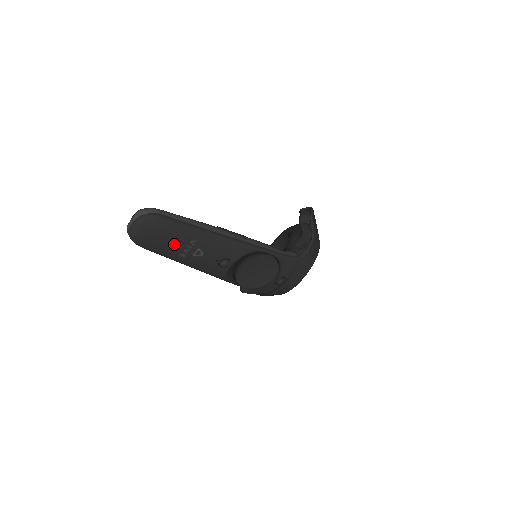
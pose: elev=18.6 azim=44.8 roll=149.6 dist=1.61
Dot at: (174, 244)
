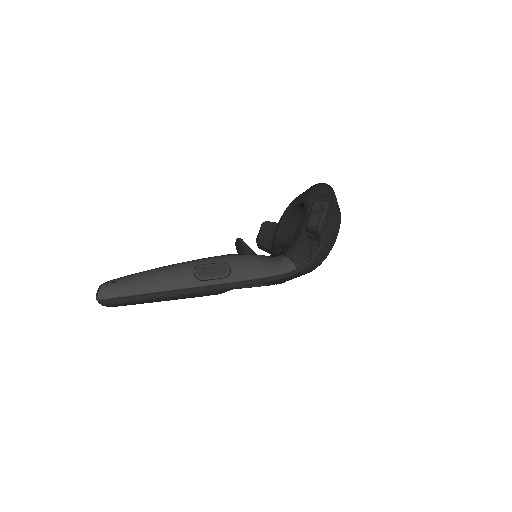
Dot at: occluded
